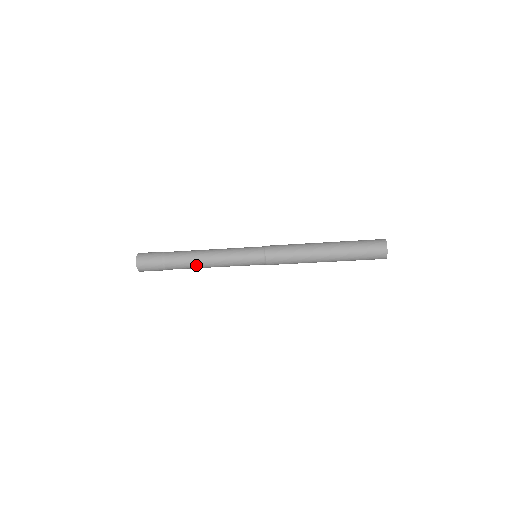
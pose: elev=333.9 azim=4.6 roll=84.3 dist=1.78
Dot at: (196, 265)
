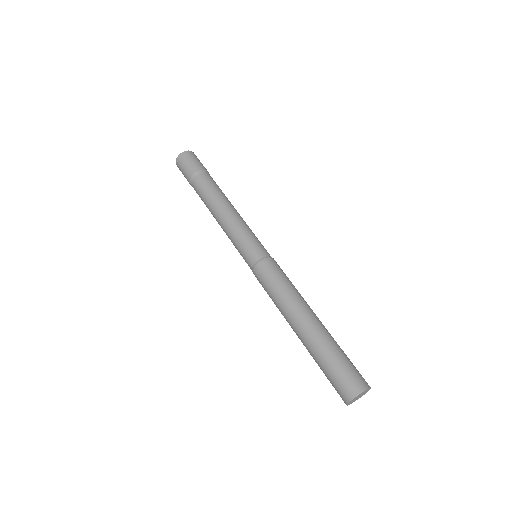
Dot at: (211, 204)
